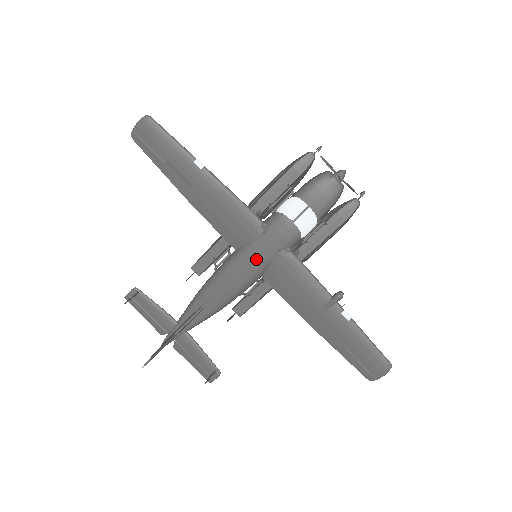
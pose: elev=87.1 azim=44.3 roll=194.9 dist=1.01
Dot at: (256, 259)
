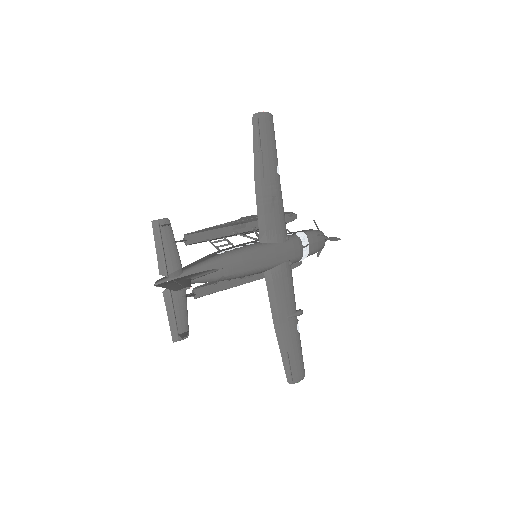
Dot at: (273, 257)
